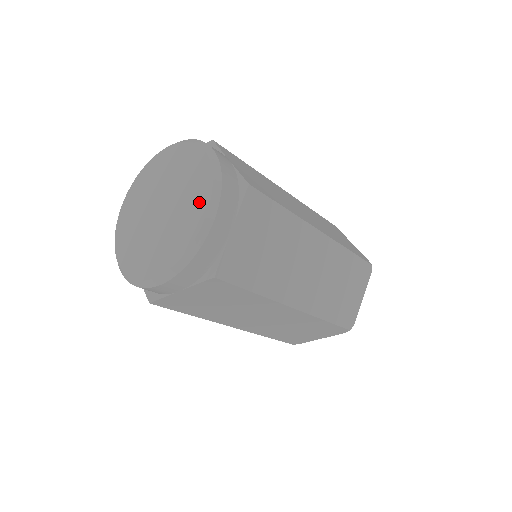
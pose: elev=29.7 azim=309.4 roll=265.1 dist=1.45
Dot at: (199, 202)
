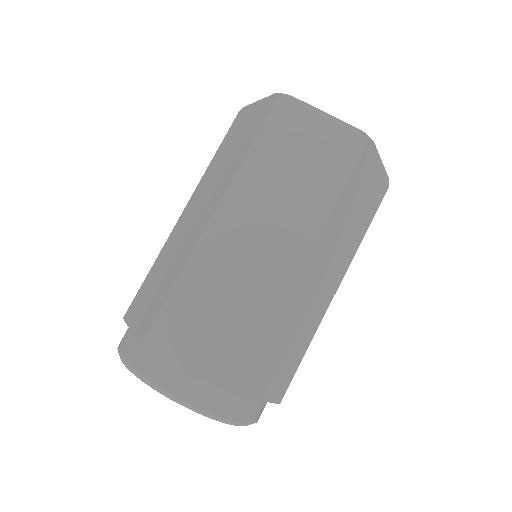
Dot at: occluded
